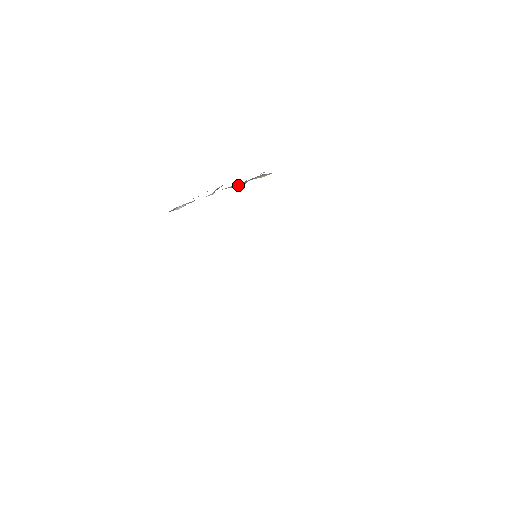
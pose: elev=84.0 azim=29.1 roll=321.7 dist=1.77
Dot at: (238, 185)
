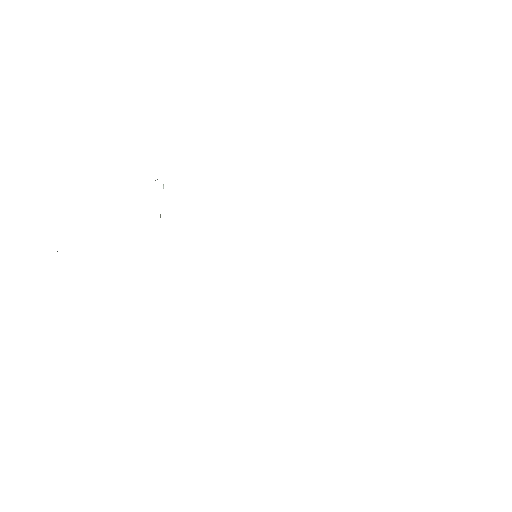
Dot at: occluded
